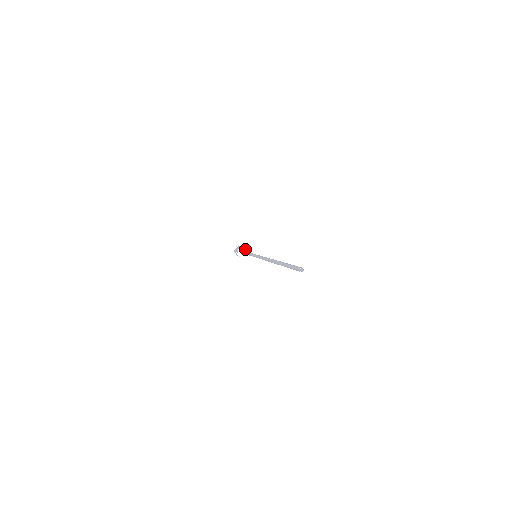
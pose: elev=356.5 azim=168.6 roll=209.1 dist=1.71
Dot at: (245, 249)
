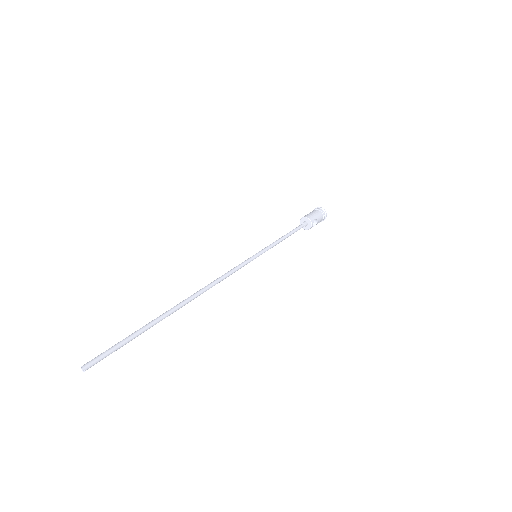
Dot at: (310, 223)
